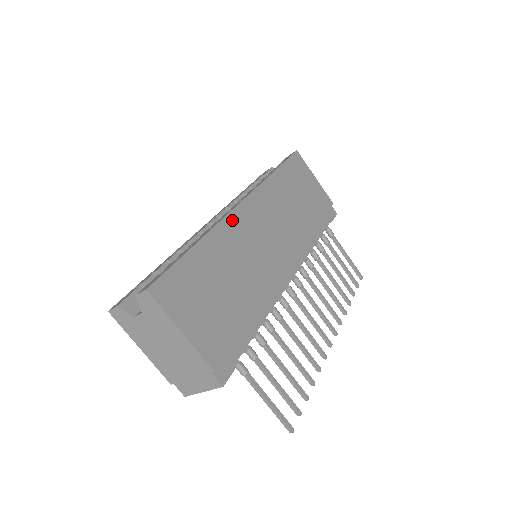
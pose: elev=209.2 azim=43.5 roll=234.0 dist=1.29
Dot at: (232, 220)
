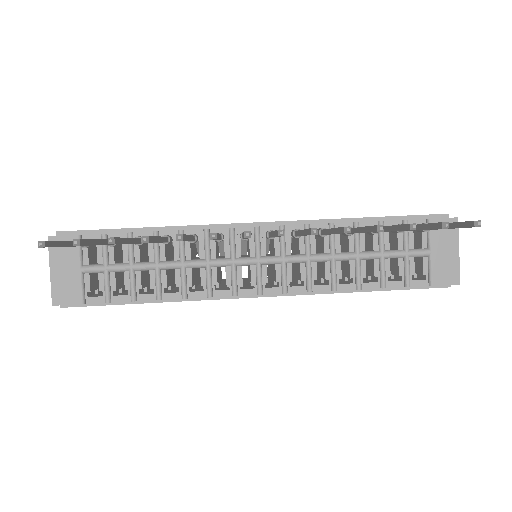
Dot at: occluded
